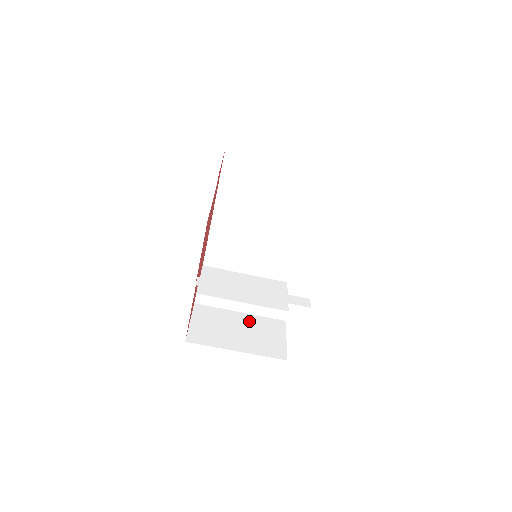
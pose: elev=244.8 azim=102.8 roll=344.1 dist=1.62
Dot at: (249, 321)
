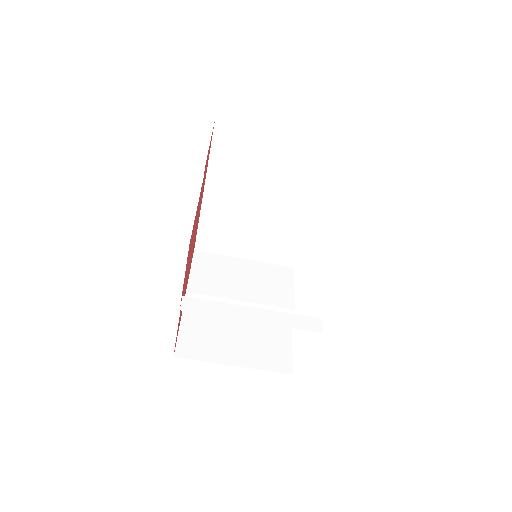
Dot at: (249, 322)
